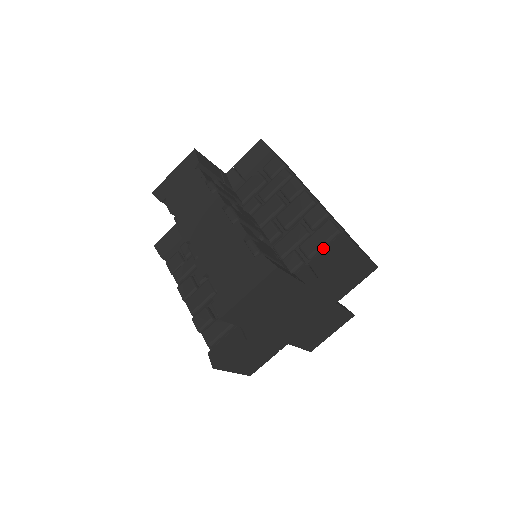
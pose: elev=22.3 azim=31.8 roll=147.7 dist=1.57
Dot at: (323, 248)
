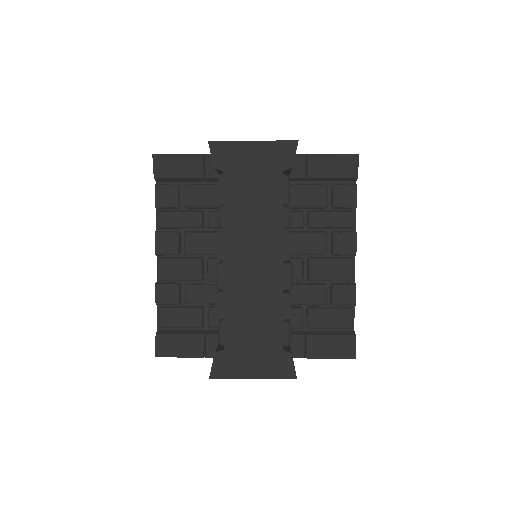
Dot at: occluded
